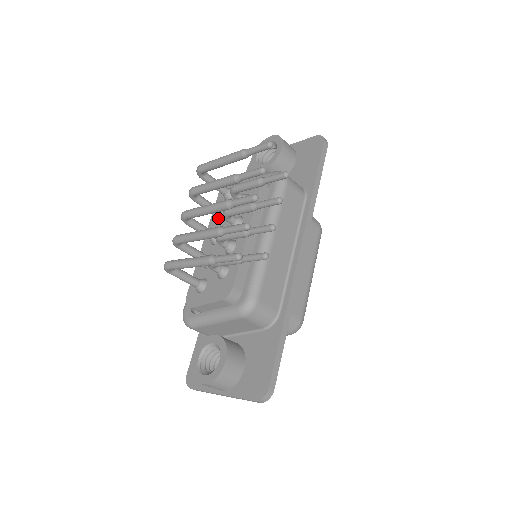
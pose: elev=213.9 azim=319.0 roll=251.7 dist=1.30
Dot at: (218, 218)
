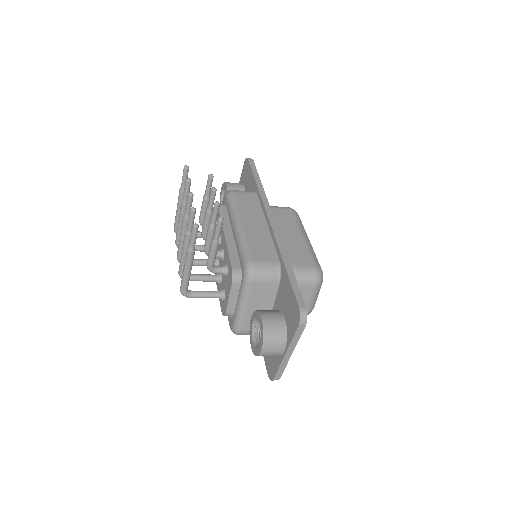
Dot at: occluded
